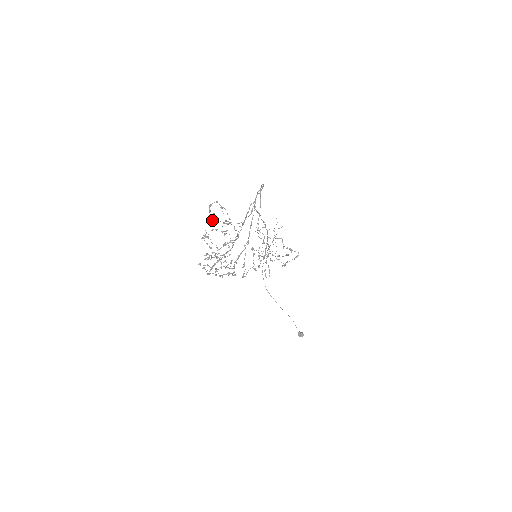
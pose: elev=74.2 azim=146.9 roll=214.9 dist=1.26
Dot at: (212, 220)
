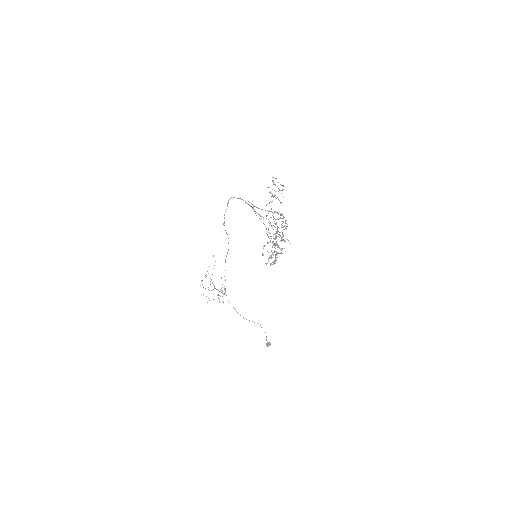
Dot at: (279, 190)
